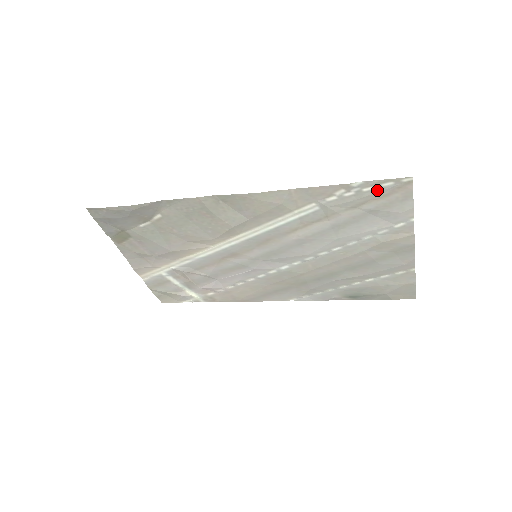
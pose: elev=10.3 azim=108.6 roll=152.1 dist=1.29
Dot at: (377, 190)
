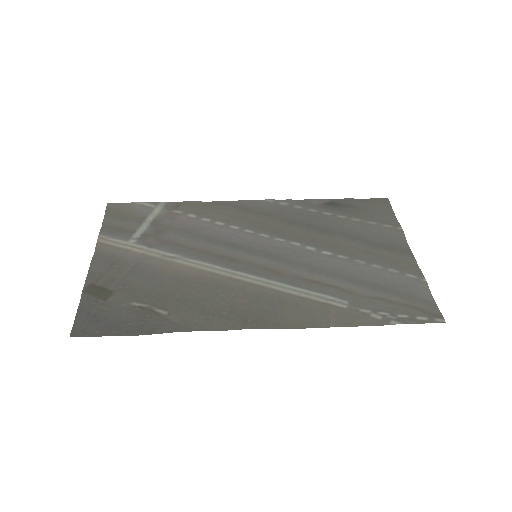
Dot at: (410, 314)
